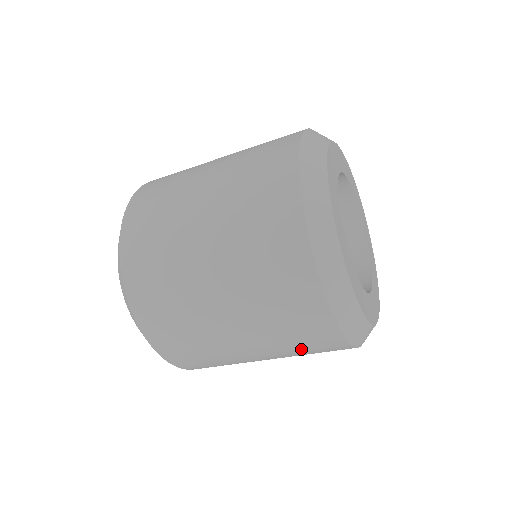
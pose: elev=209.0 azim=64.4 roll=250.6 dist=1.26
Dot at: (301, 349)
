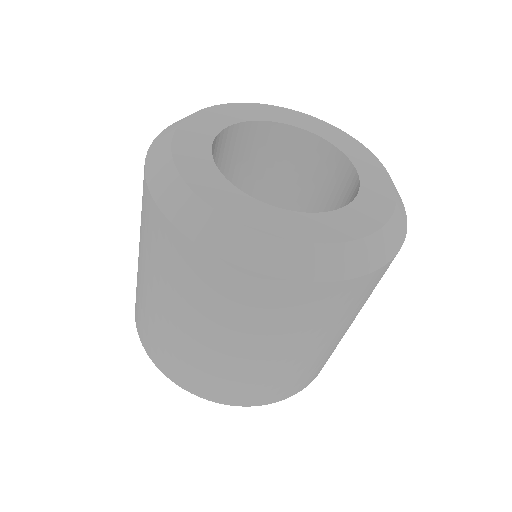
Dot at: (366, 298)
